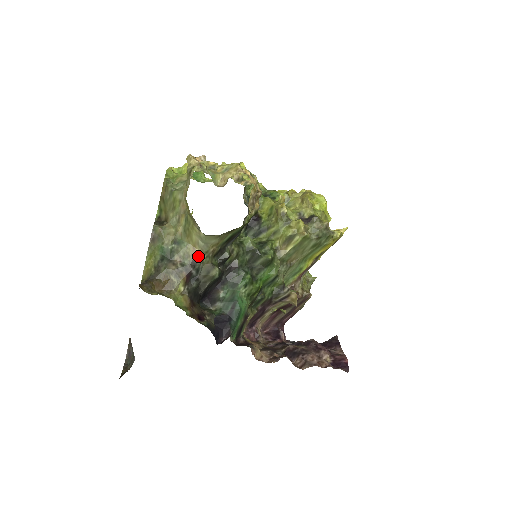
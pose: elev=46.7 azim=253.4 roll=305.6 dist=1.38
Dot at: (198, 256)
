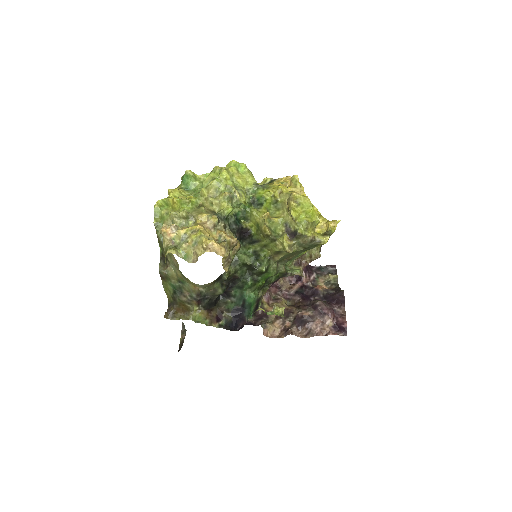
Dot at: (200, 290)
